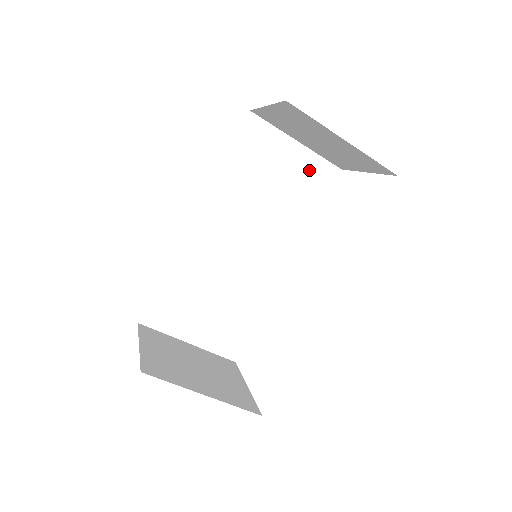
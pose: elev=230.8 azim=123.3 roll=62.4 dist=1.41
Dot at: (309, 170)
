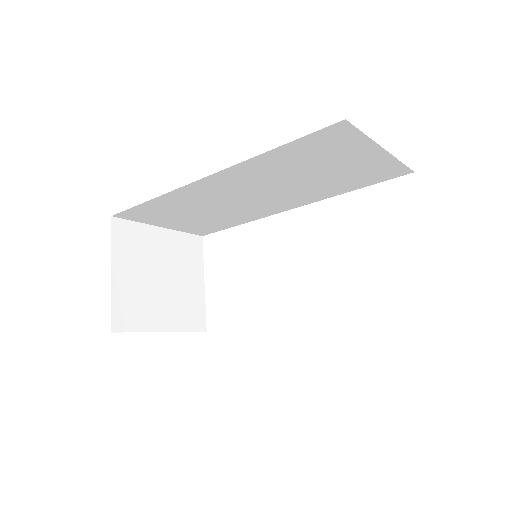
Dot at: (375, 168)
